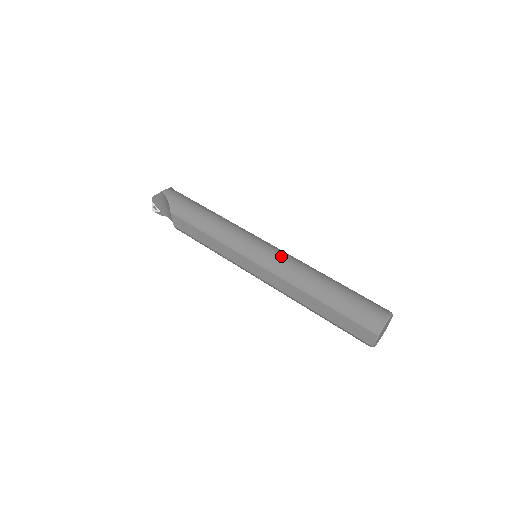
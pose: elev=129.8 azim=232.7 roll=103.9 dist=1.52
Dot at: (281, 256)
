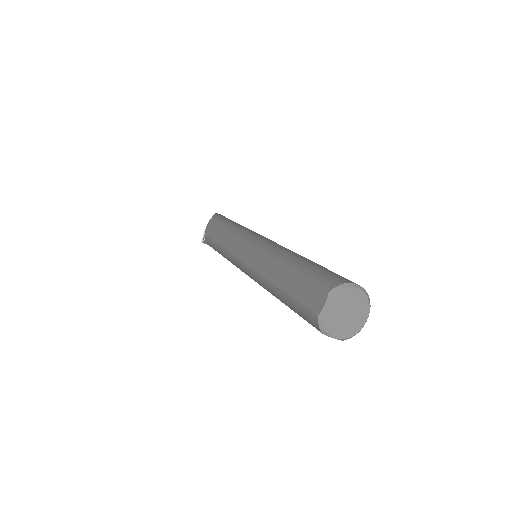
Dot at: (276, 243)
